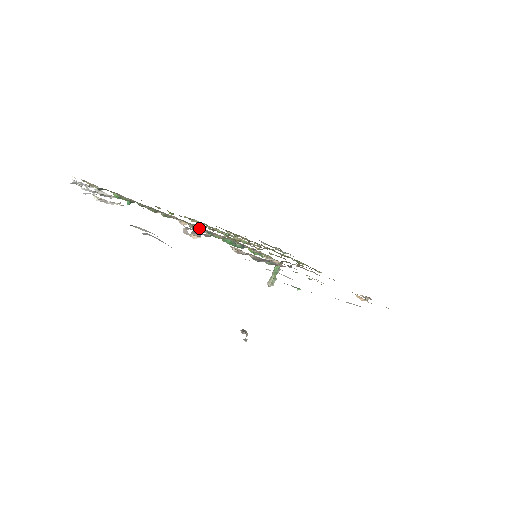
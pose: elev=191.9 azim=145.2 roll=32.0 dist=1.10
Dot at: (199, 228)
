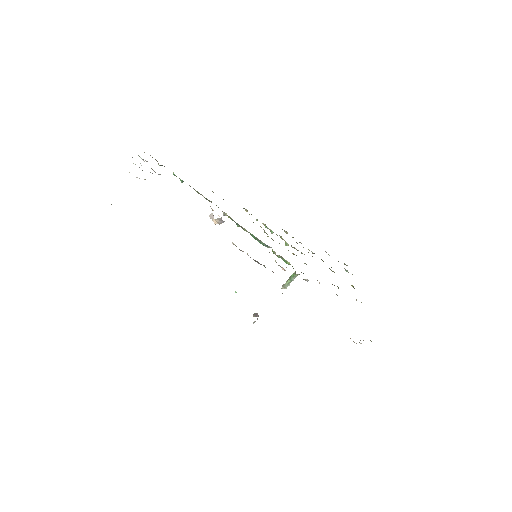
Dot at: occluded
